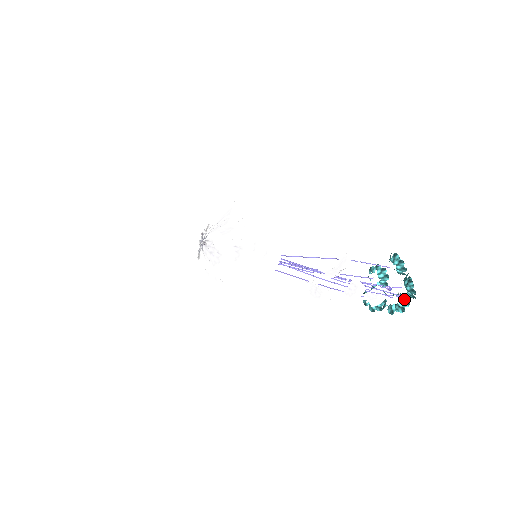
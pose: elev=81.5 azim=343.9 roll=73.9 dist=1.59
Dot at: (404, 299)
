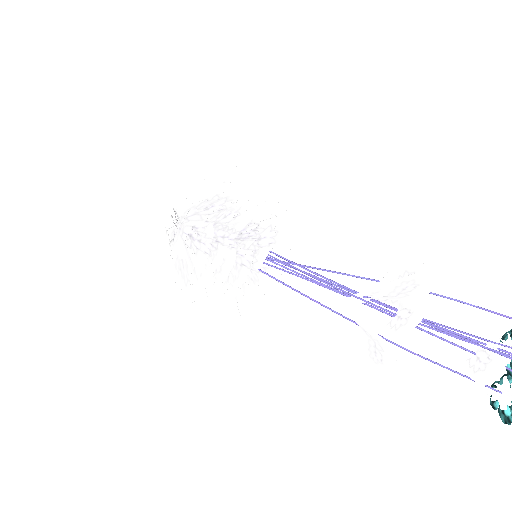
Dot at: out of frame
